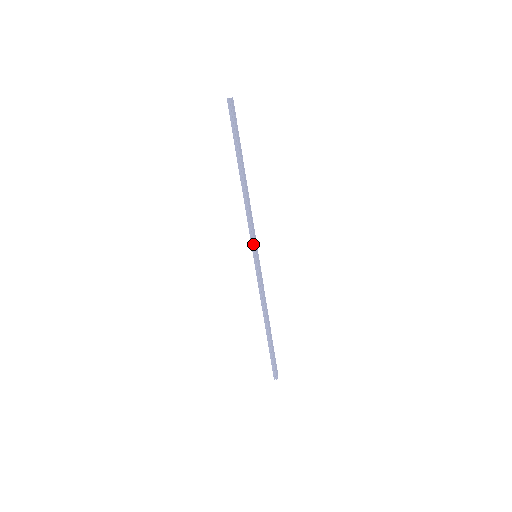
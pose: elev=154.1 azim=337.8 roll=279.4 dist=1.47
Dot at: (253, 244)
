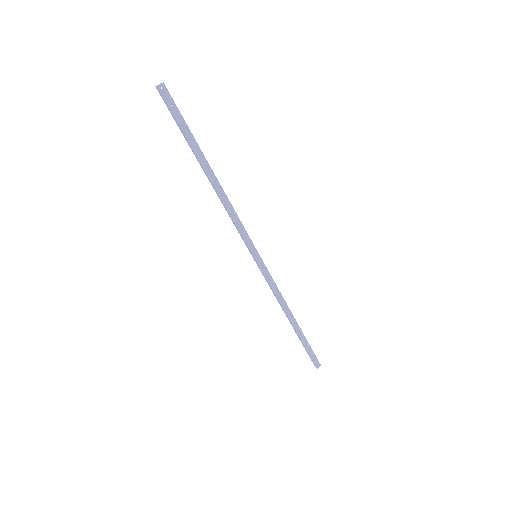
Dot at: (247, 245)
